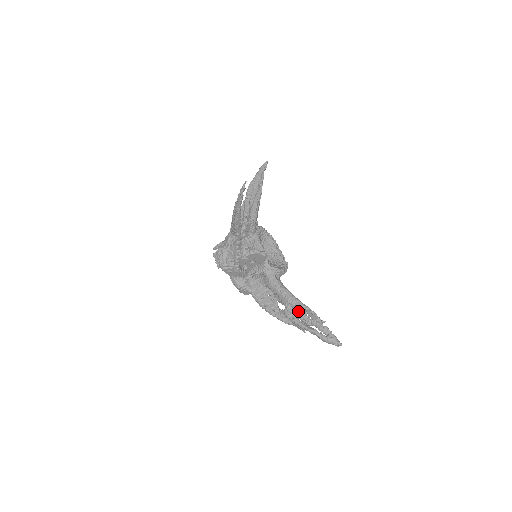
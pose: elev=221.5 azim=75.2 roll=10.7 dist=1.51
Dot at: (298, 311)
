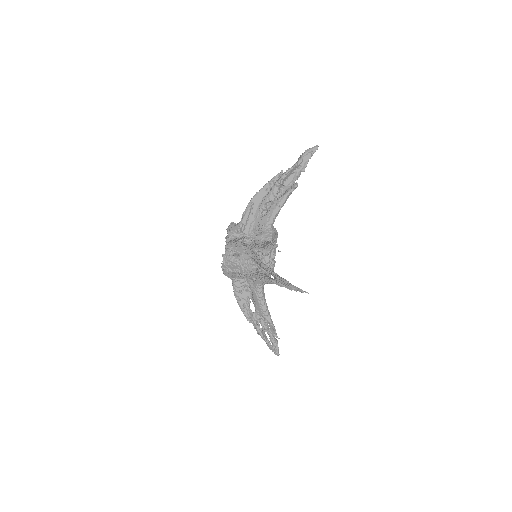
Dot at: (263, 319)
